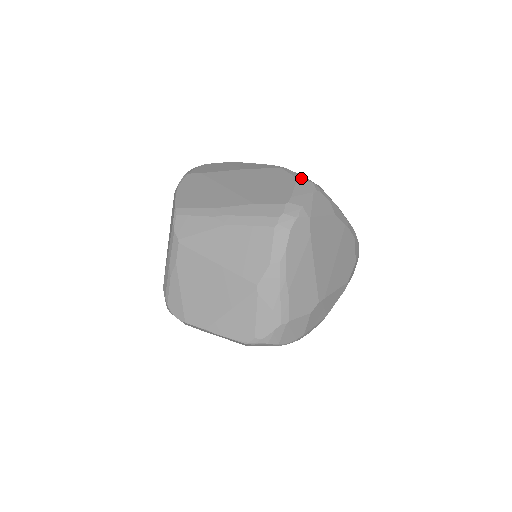
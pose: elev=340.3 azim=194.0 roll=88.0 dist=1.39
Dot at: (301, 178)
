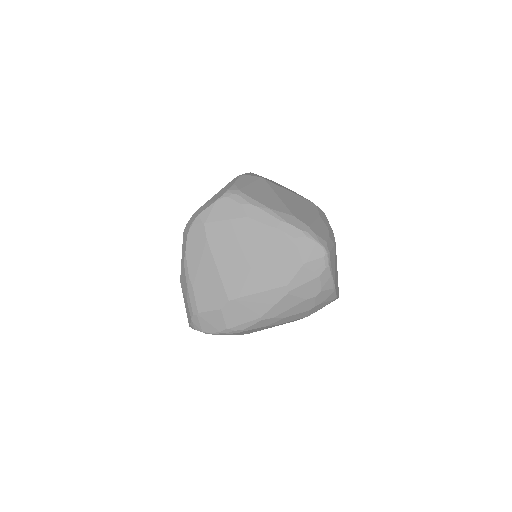
Dot at: (228, 186)
